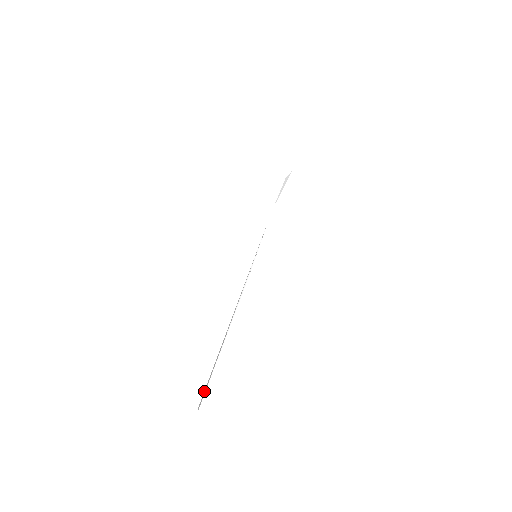
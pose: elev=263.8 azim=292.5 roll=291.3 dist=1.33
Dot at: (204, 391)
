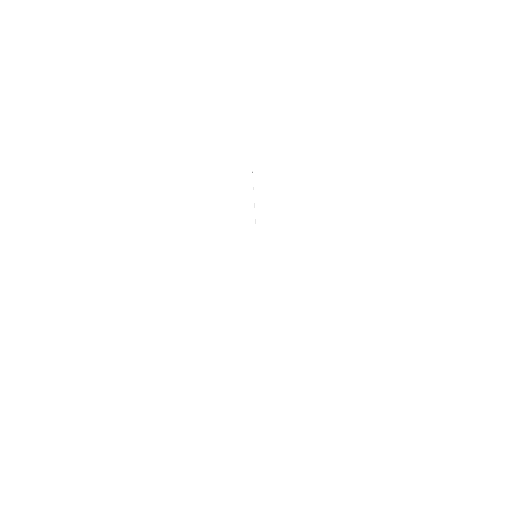
Dot at: occluded
